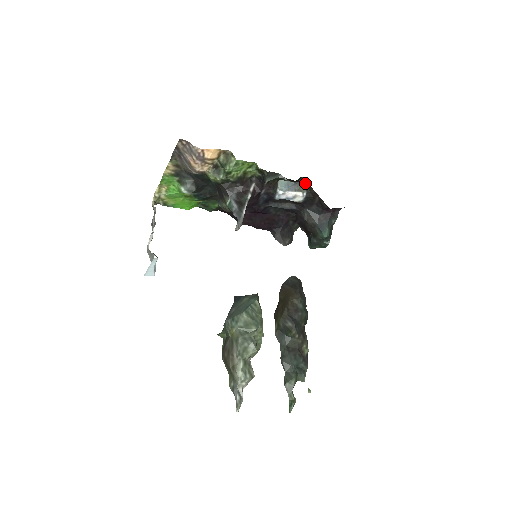
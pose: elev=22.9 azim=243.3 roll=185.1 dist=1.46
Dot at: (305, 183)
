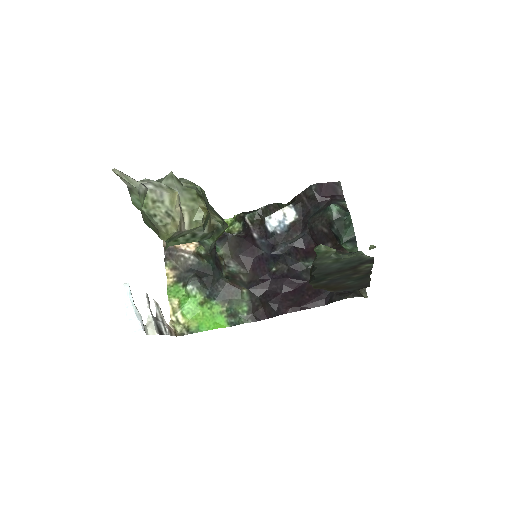
Dot at: occluded
